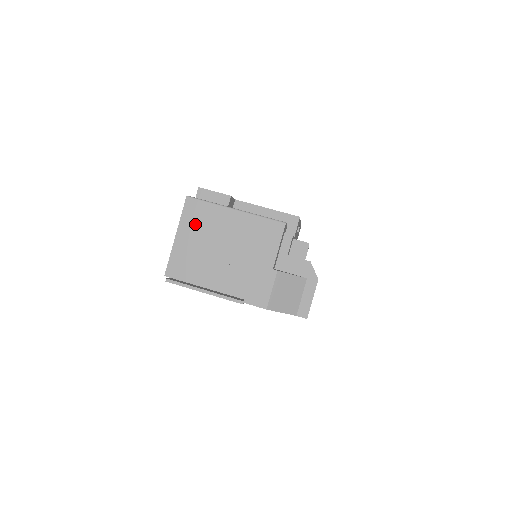
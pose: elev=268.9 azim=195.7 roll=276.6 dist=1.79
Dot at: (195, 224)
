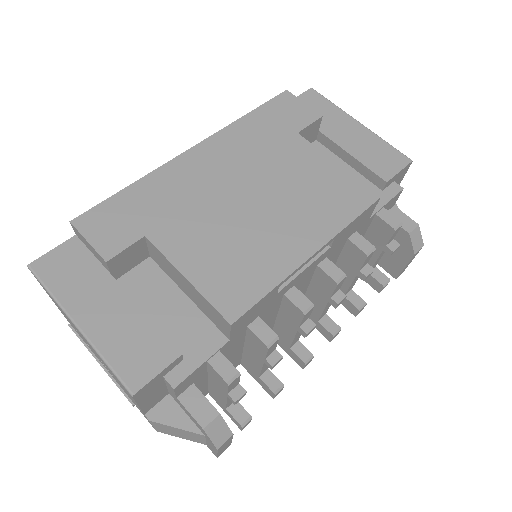
Dot at: occluded
